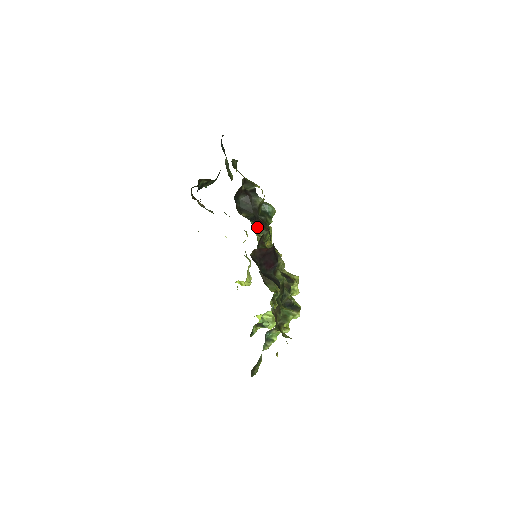
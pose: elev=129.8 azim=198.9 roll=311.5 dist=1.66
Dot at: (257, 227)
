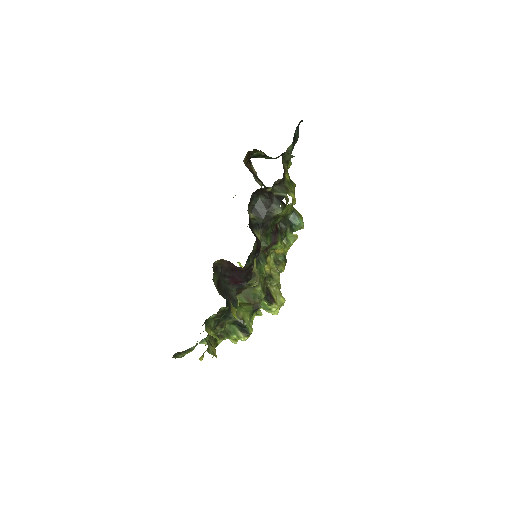
Dot at: occluded
